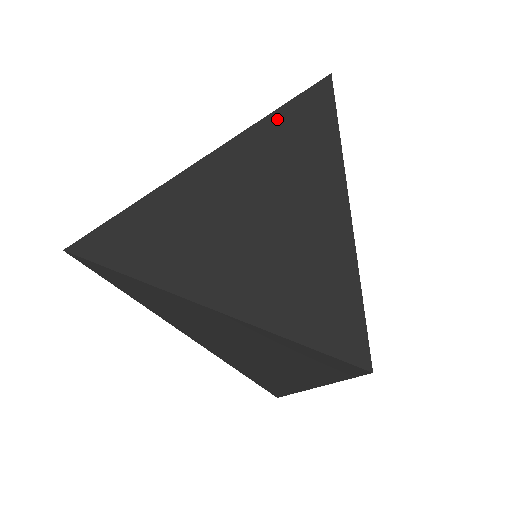
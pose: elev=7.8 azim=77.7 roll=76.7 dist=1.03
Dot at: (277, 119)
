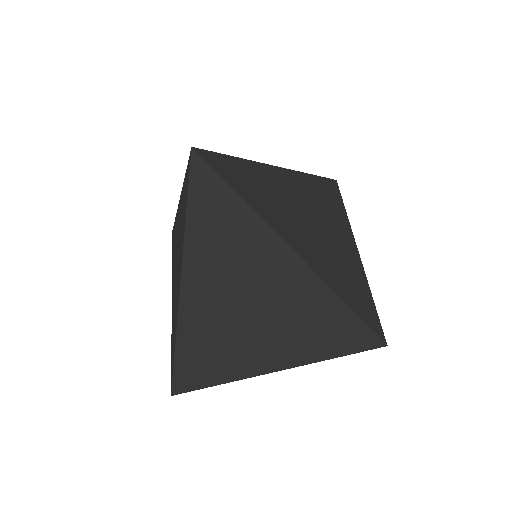
Dot at: (319, 181)
